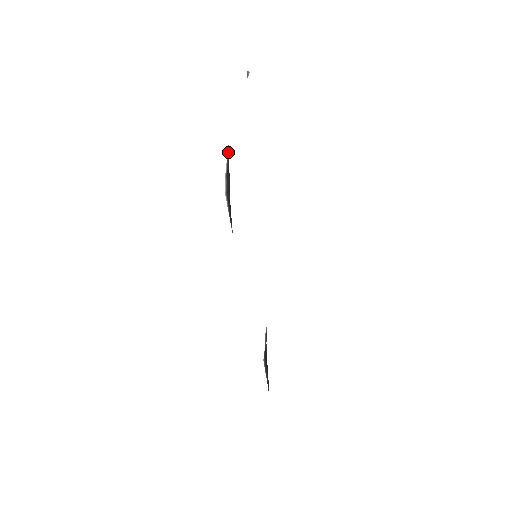
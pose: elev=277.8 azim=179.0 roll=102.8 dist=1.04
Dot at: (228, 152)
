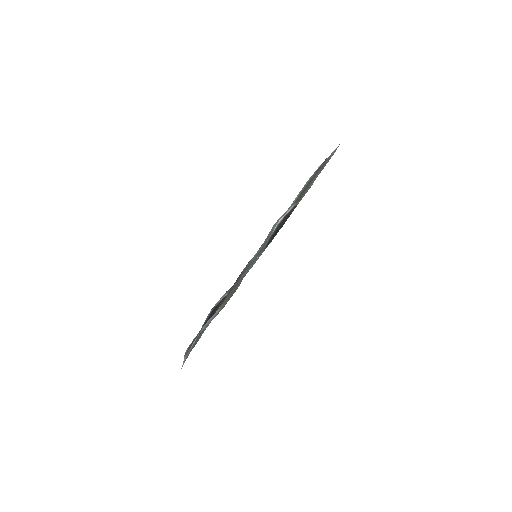
Dot at: (295, 206)
